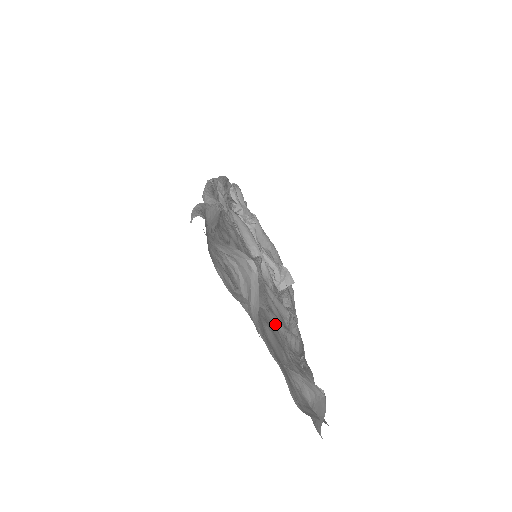
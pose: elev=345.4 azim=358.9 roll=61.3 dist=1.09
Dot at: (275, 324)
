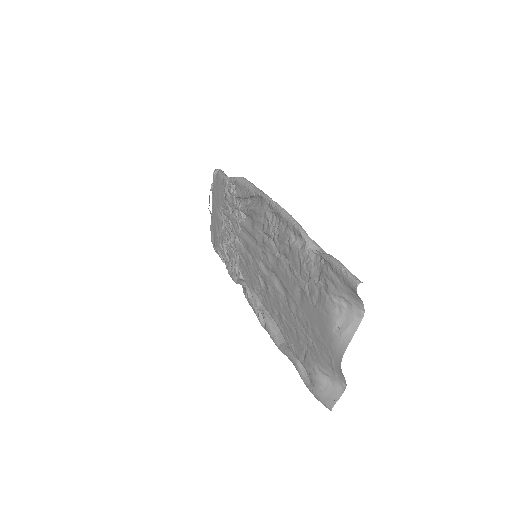
Dot at: (292, 325)
